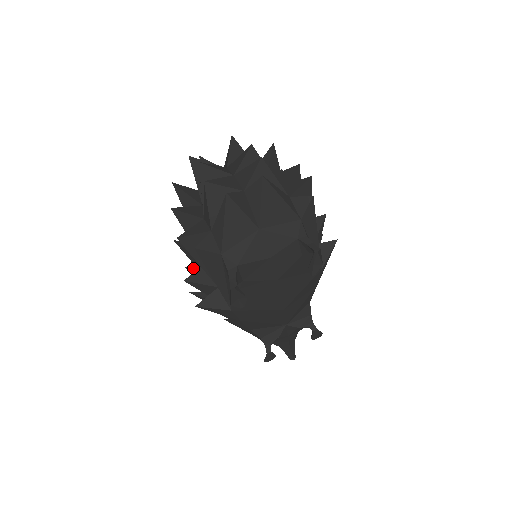
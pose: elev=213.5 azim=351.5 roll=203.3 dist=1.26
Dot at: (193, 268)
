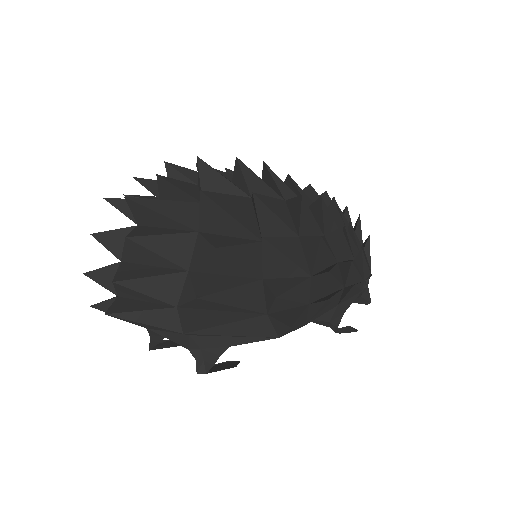
Dot at: occluded
